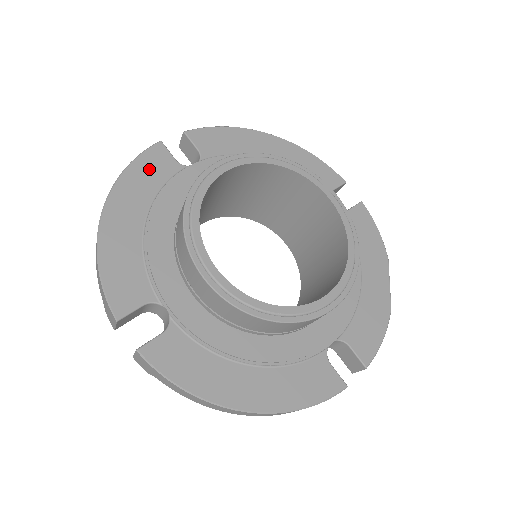
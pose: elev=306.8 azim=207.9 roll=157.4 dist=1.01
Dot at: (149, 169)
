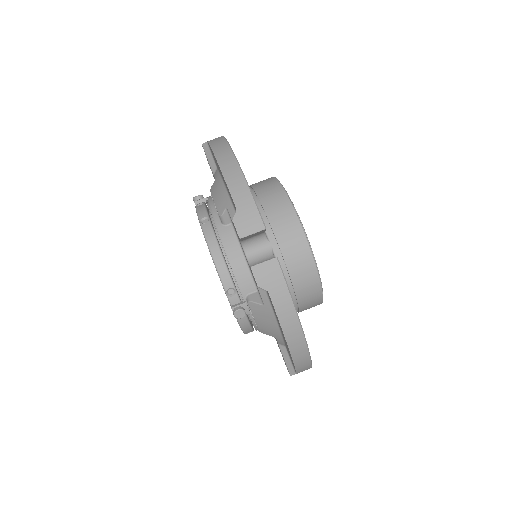
Dot at: occluded
